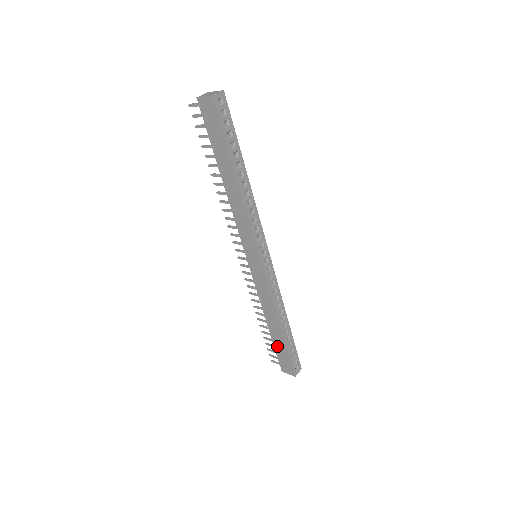
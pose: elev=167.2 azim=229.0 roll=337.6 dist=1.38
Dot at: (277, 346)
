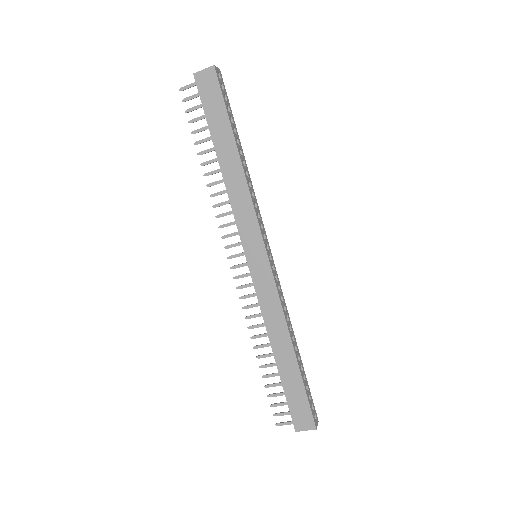
Dot at: (288, 386)
